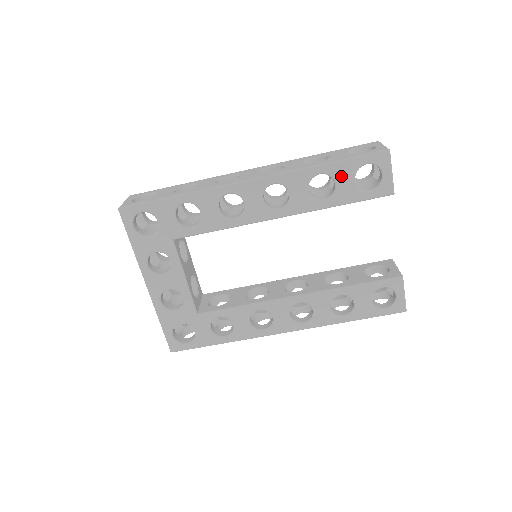
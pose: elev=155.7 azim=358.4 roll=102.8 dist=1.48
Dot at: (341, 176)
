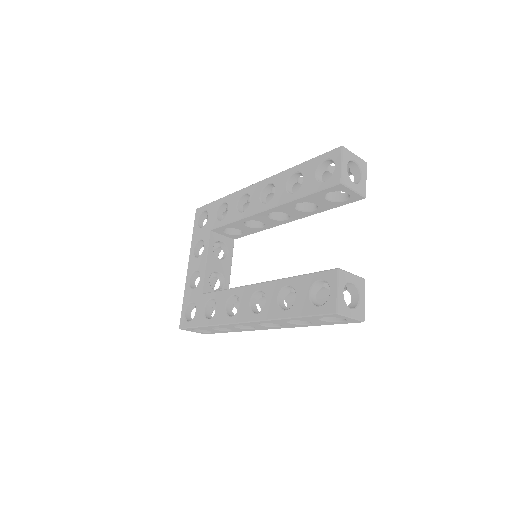
Dot at: (307, 172)
